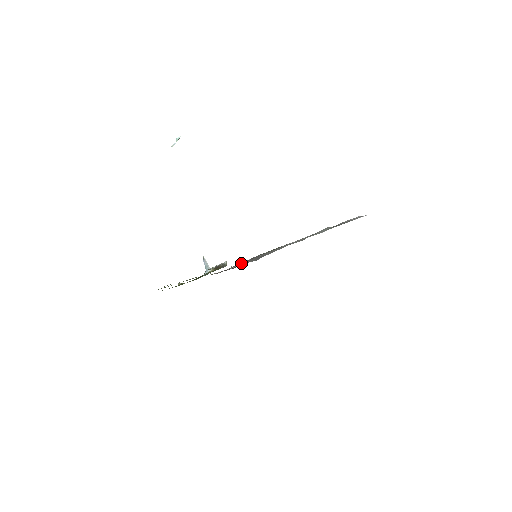
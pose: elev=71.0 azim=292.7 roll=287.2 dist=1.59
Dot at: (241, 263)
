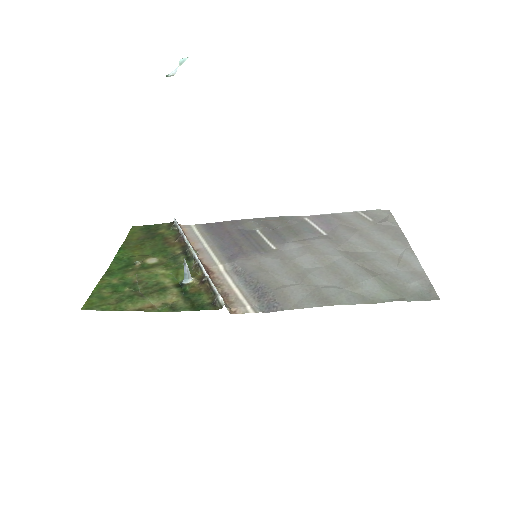
Dot at: (231, 249)
